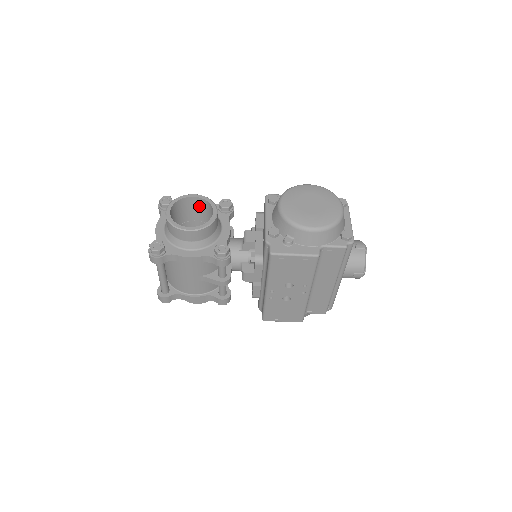
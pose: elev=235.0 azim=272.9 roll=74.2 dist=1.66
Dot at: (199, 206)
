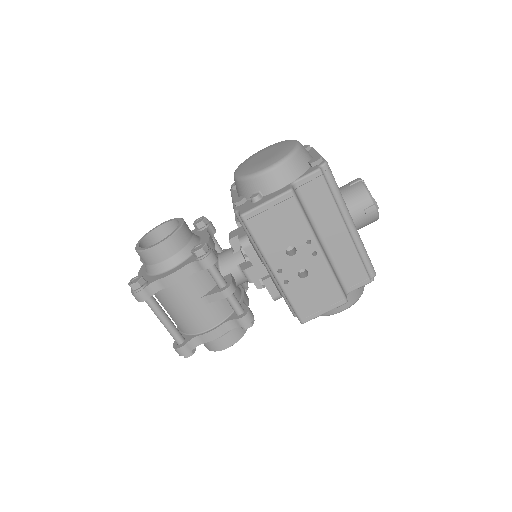
Dot at: occluded
